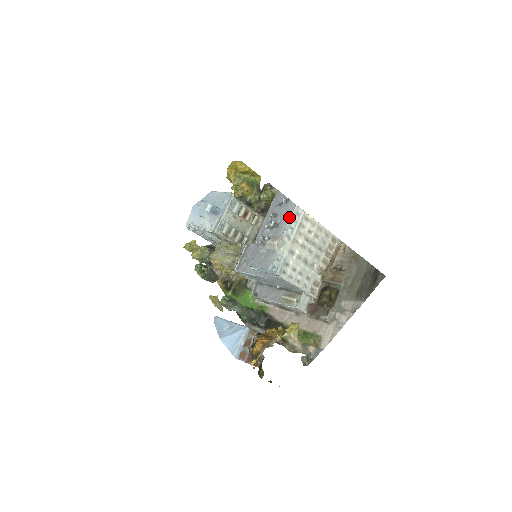
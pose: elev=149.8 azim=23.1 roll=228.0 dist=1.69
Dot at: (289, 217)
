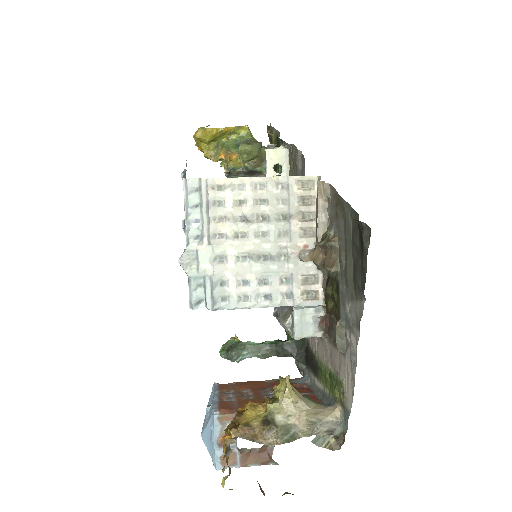
Dot at: (184, 205)
